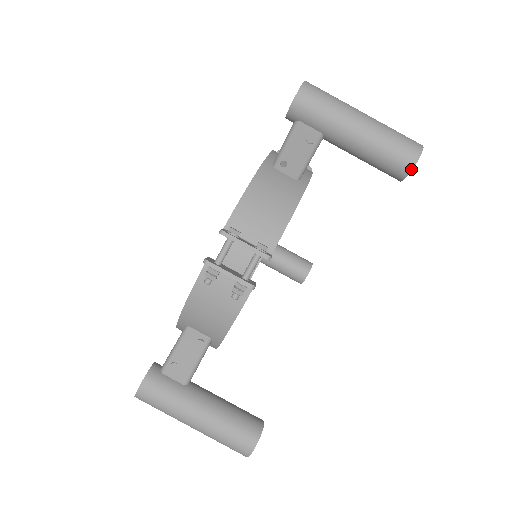
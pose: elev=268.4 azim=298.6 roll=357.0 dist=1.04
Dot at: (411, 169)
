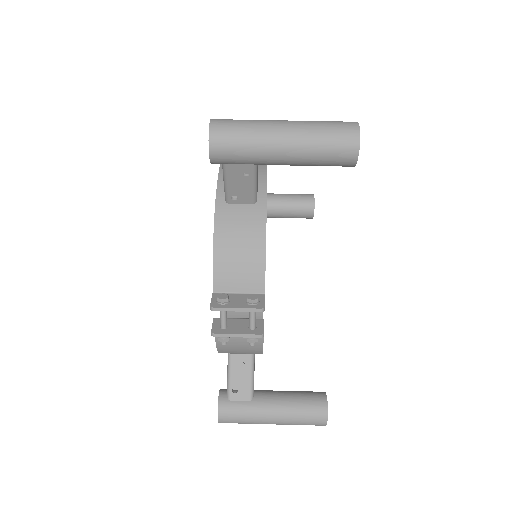
Dot at: (356, 159)
